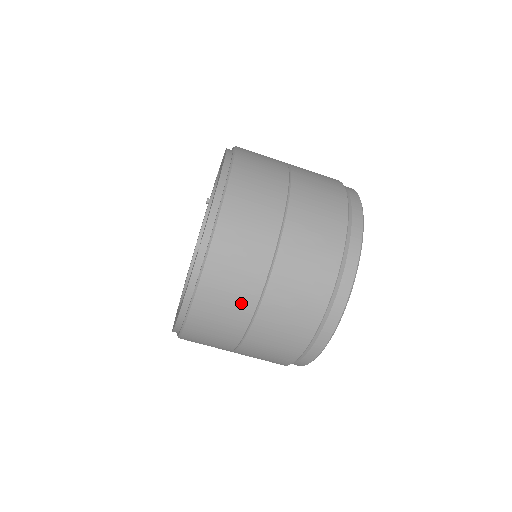
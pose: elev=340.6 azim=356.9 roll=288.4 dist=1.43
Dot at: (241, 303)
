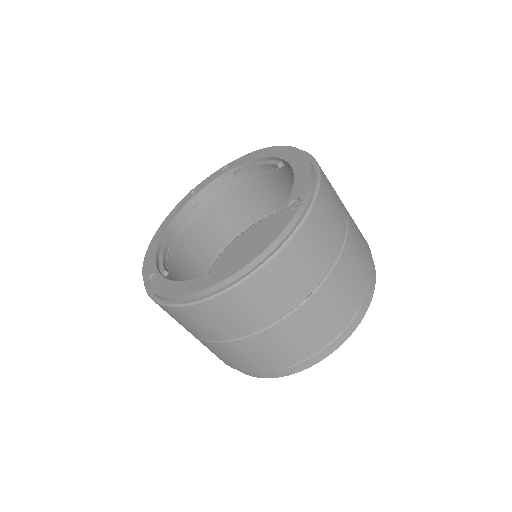
Dot at: (311, 275)
